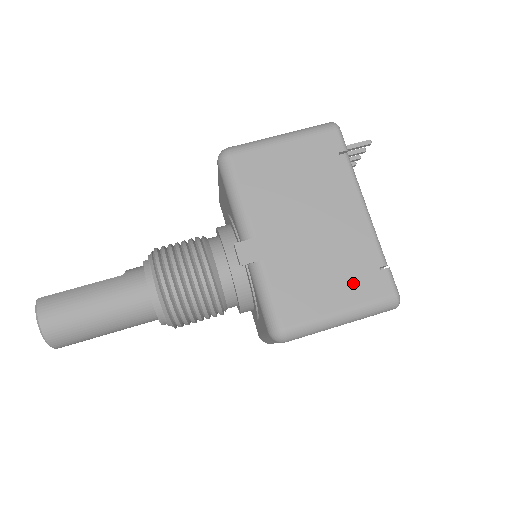
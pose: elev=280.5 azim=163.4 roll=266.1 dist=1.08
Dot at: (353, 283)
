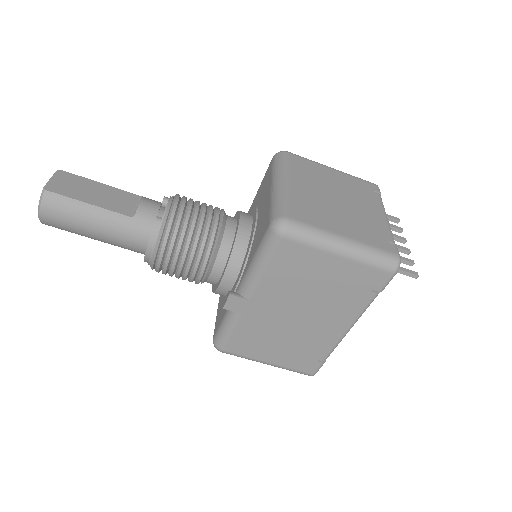
Dot at: (292, 357)
